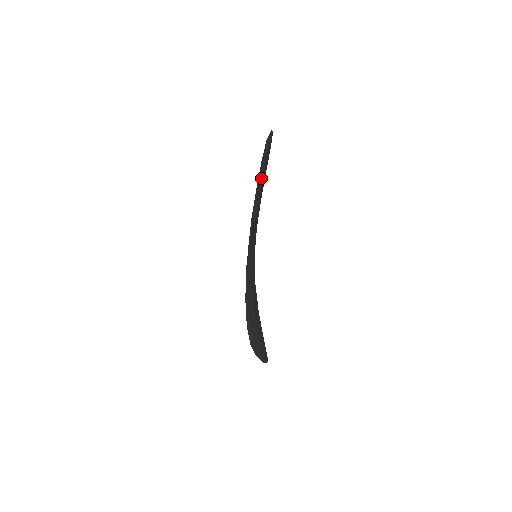
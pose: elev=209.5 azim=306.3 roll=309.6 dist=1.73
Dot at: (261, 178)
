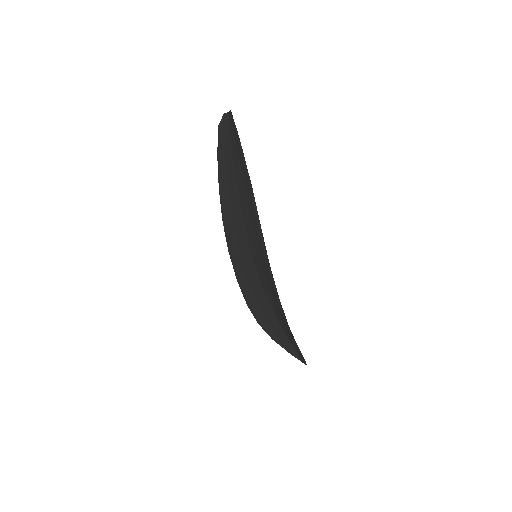
Dot at: (245, 164)
